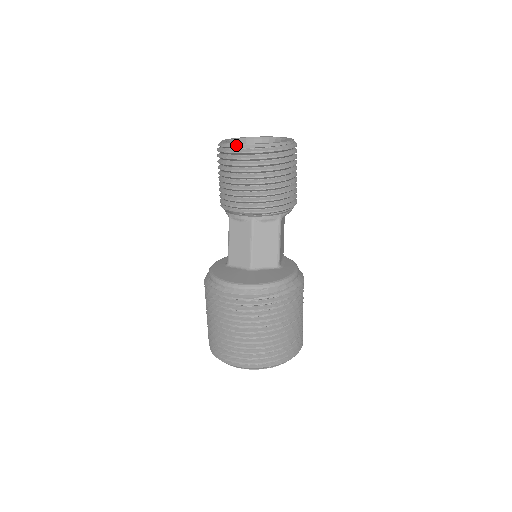
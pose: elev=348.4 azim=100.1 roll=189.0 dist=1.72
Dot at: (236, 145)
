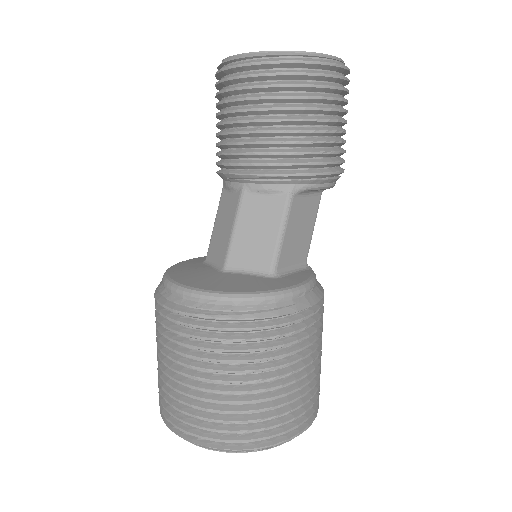
Dot at: (227, 59)
